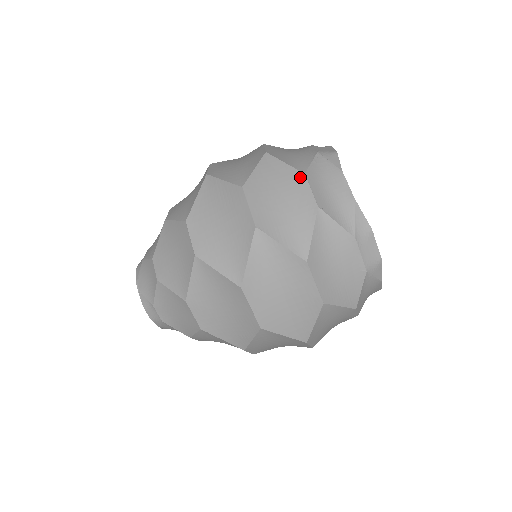
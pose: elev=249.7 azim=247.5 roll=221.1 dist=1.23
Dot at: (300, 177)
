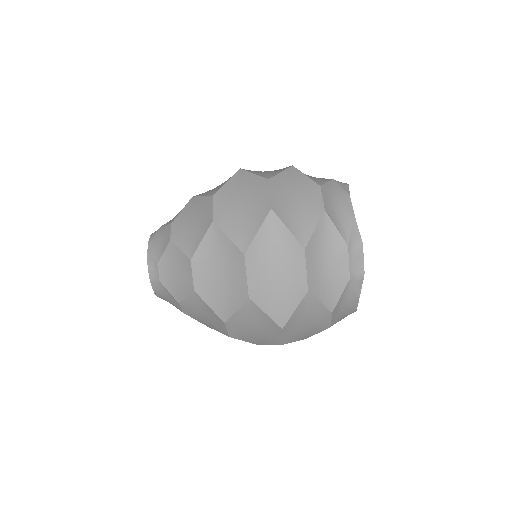
Dot at: (316, 187)
